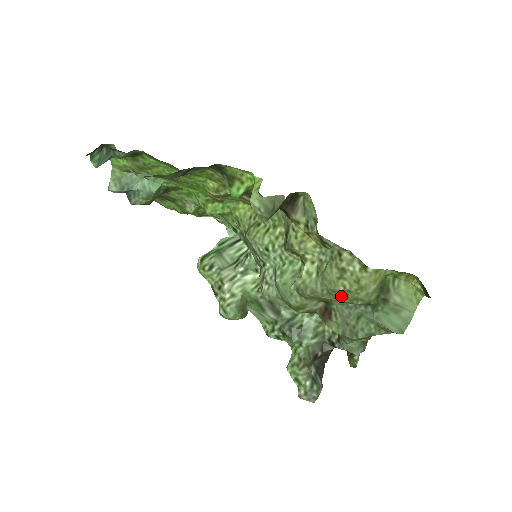
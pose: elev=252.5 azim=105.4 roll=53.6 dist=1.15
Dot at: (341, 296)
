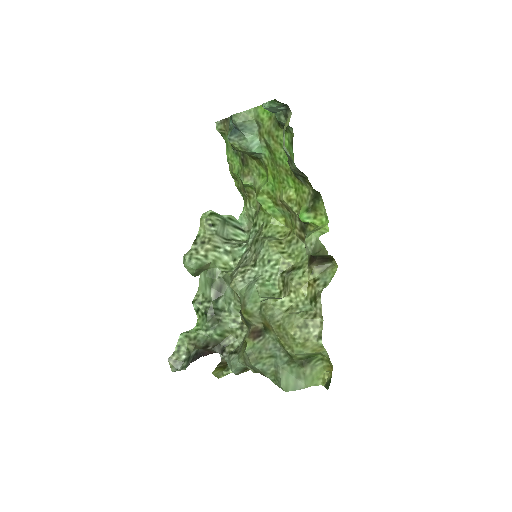
Dot at: (284, 336)
